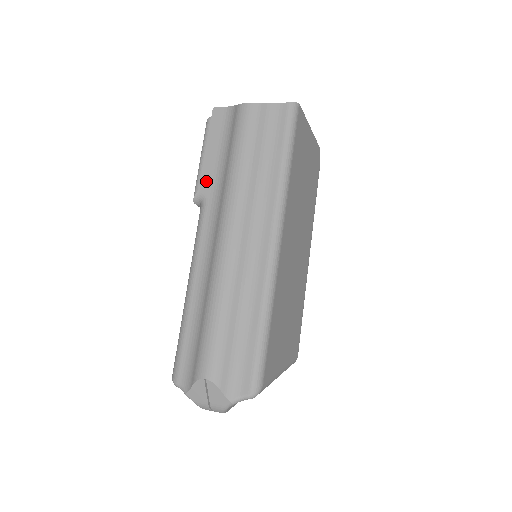
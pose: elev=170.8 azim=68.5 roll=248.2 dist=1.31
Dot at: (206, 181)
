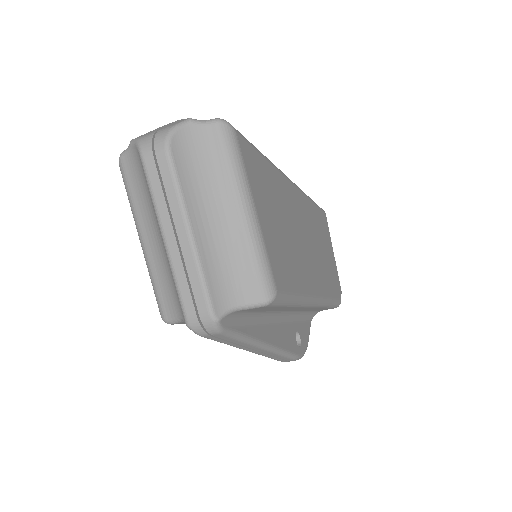
Dot at: occluded
